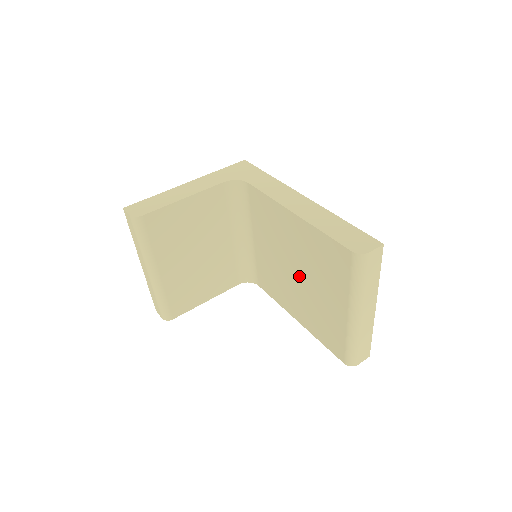
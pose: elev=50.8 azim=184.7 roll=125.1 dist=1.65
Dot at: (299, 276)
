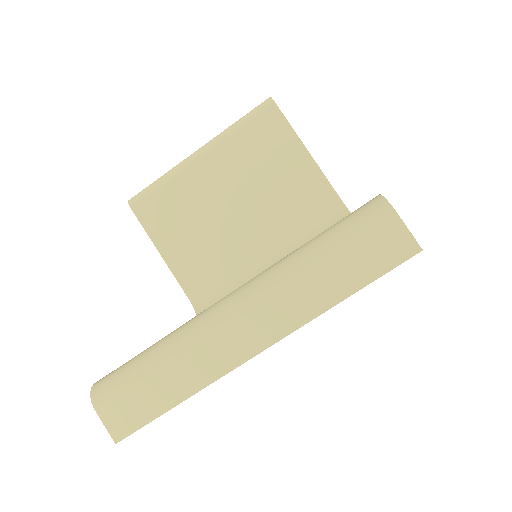
Dot at: occluded
